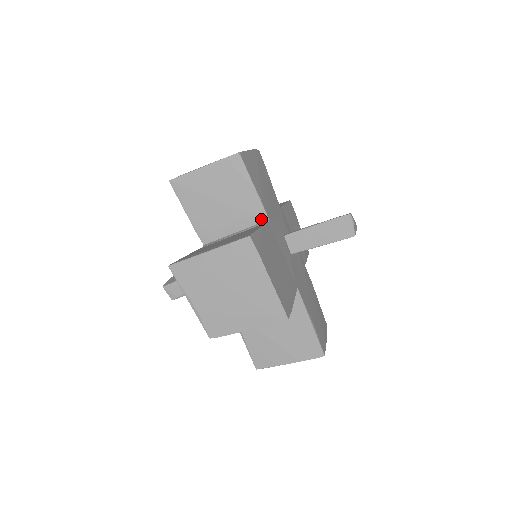
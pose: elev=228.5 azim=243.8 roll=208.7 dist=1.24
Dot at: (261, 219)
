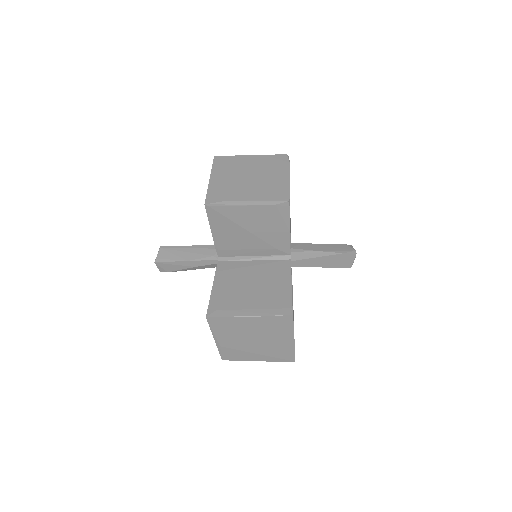
Dot at: (284, 253)
